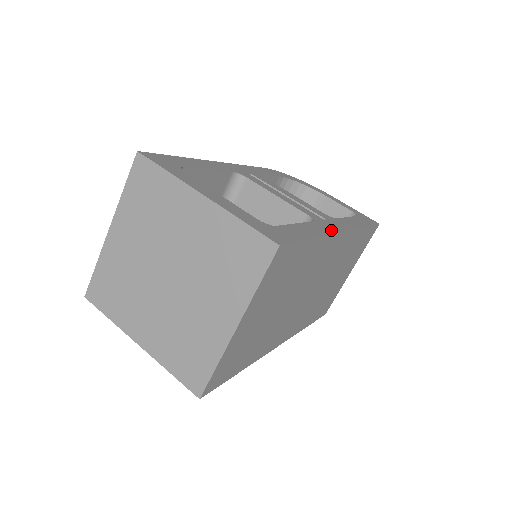
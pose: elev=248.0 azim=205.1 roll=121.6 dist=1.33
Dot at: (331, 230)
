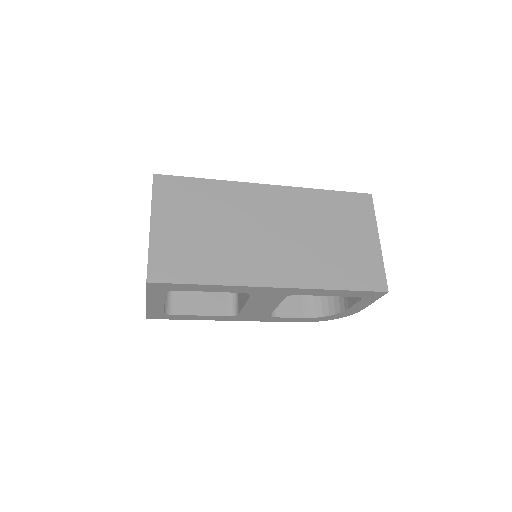
Dot at: (248, 185)
